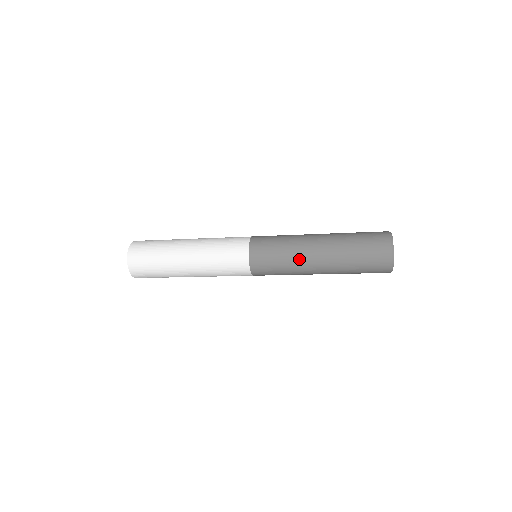
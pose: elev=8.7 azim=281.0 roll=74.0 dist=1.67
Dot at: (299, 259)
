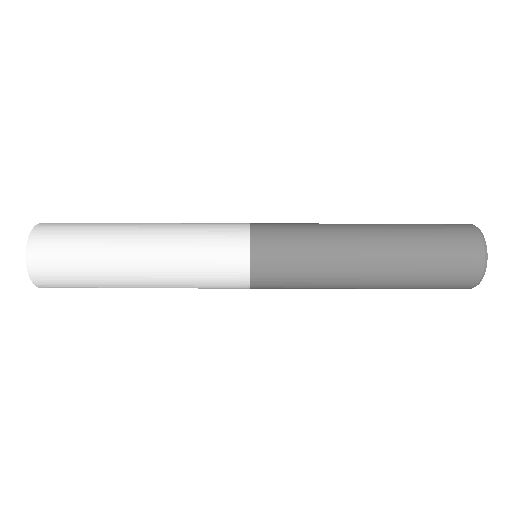
Dot at: (335, 265)
